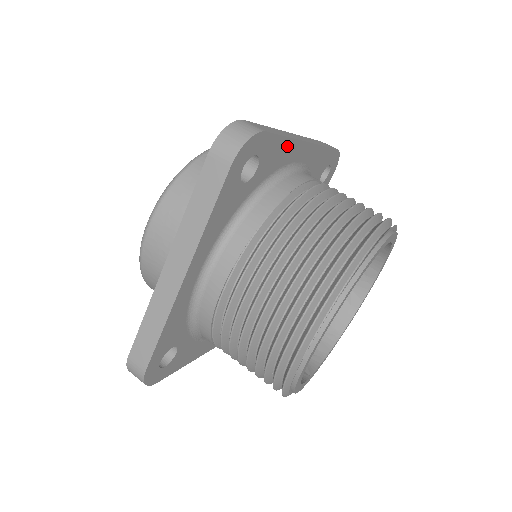
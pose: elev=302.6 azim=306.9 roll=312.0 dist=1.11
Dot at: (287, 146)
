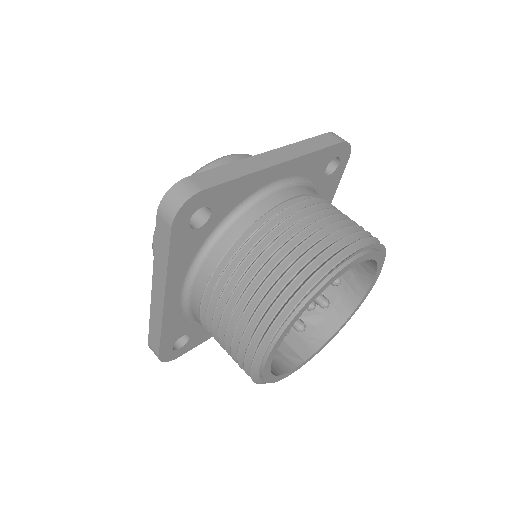
Dot at: (246, 181)
